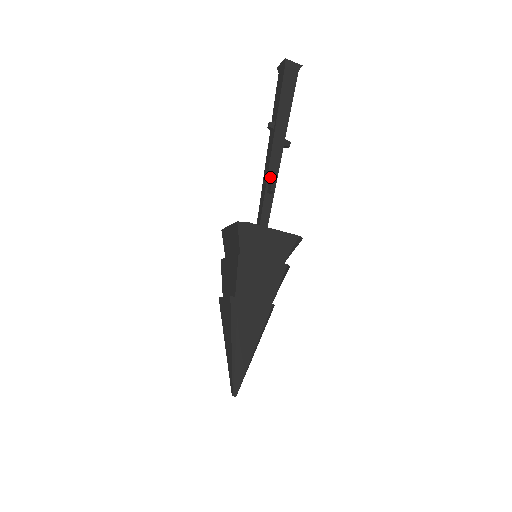
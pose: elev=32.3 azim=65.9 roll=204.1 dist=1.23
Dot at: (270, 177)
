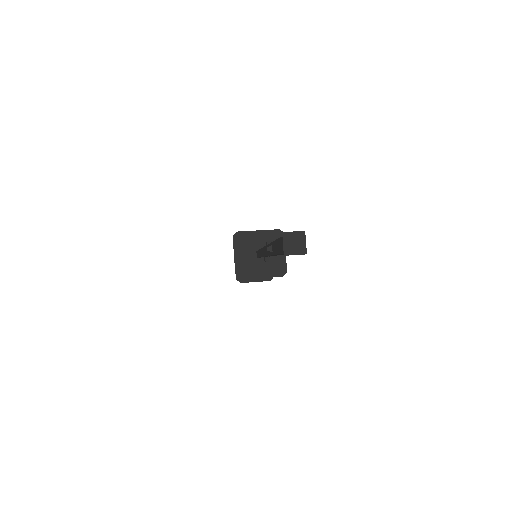
Dot at: (266, 256)
